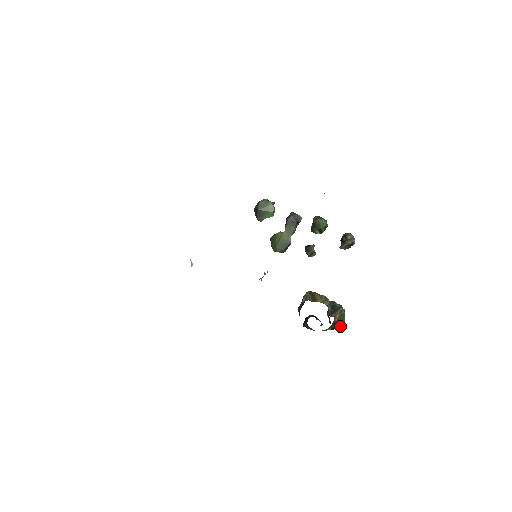
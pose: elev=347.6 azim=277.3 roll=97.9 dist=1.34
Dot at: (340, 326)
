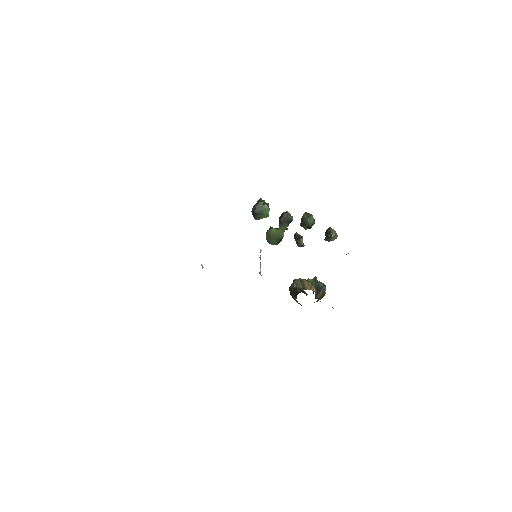
Dot at: occluded
